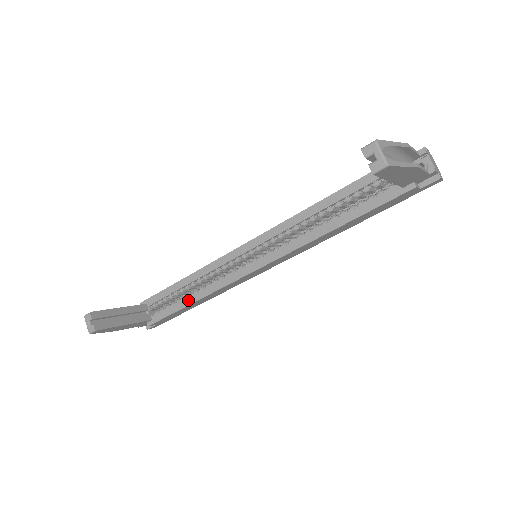
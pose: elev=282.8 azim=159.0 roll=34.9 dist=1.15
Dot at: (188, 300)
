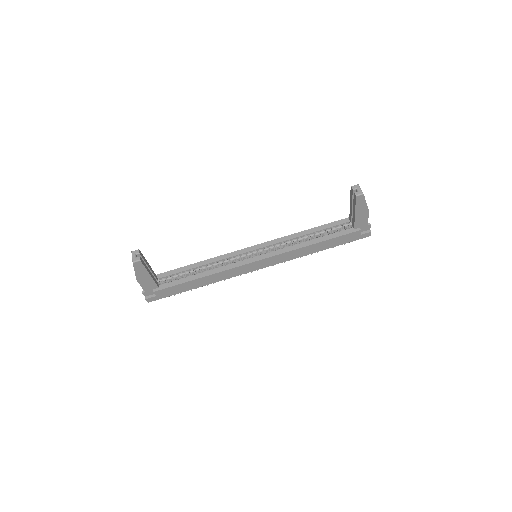
Dot at: (197, 276)
